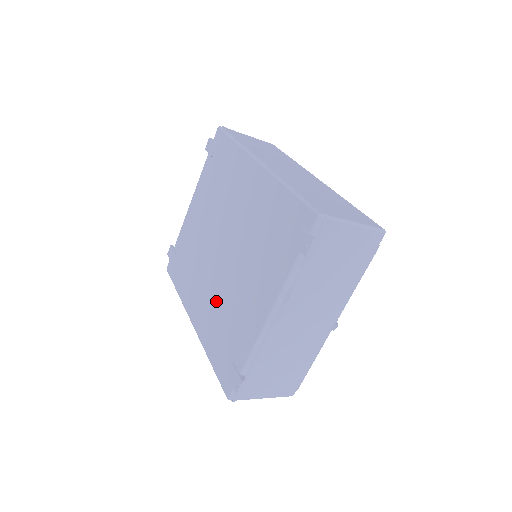
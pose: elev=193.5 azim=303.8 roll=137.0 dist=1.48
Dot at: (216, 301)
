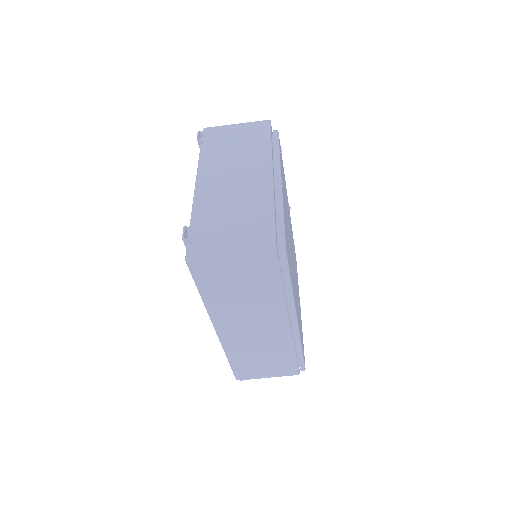
Dot at: occluded
